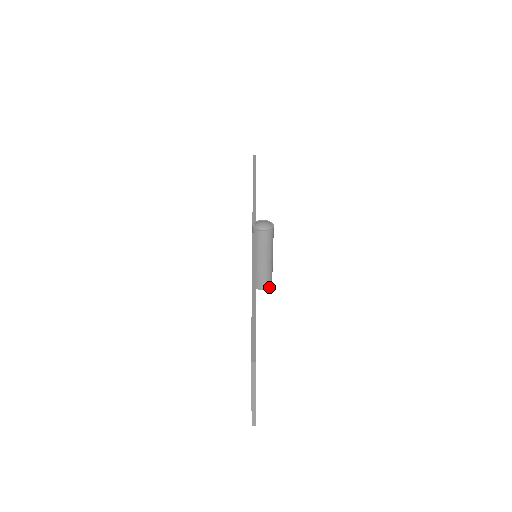
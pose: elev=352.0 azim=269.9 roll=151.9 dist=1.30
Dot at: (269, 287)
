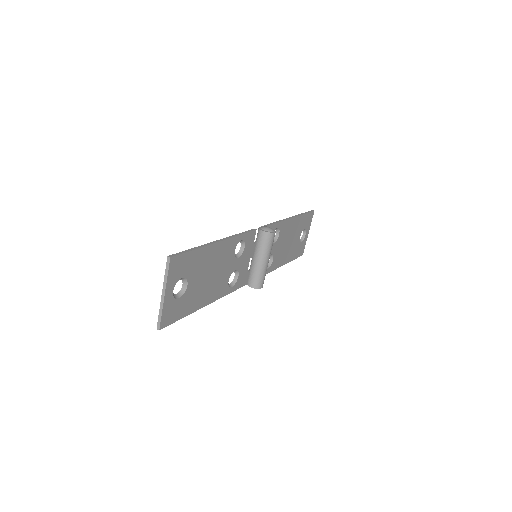
Dot at: (257, 288)
